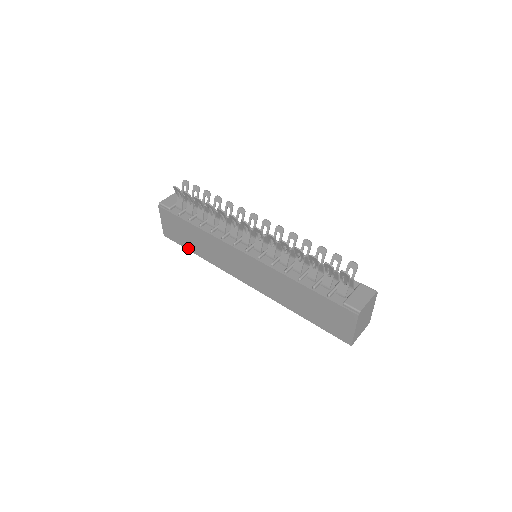
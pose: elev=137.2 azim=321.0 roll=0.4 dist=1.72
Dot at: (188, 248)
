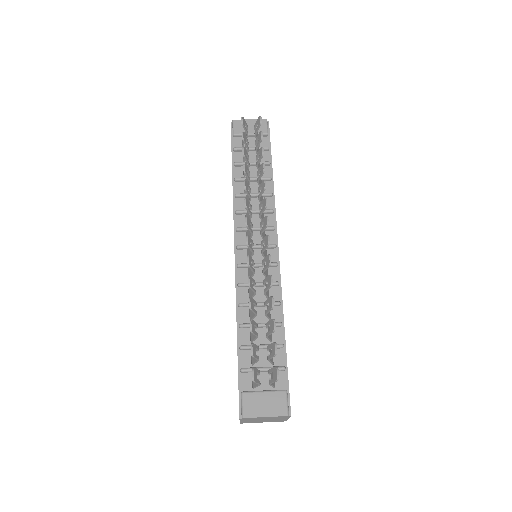
Dot at: occluded
